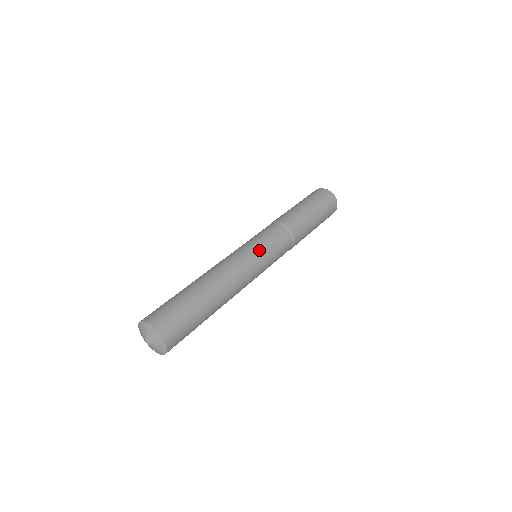
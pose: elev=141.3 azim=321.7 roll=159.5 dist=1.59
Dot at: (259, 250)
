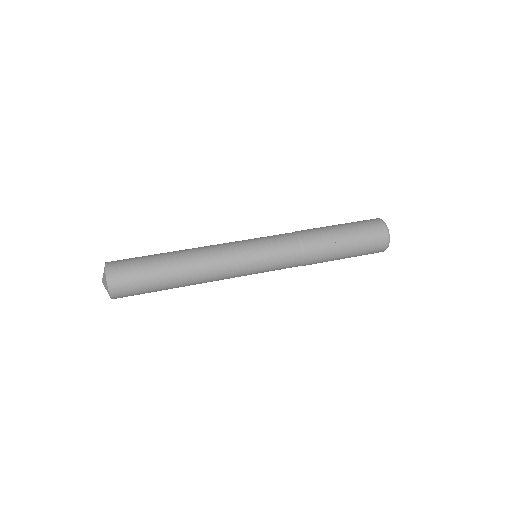
Dot at: (254, 256)
